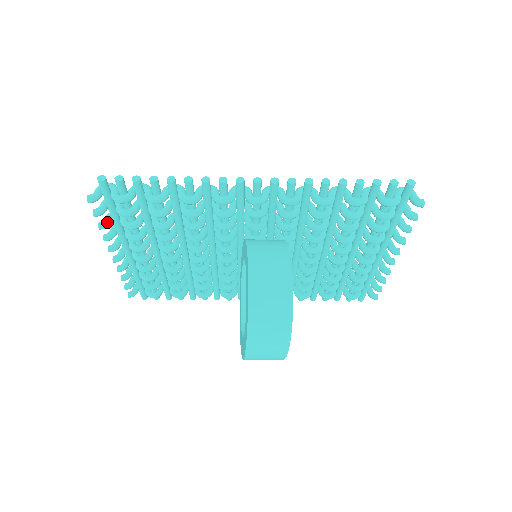
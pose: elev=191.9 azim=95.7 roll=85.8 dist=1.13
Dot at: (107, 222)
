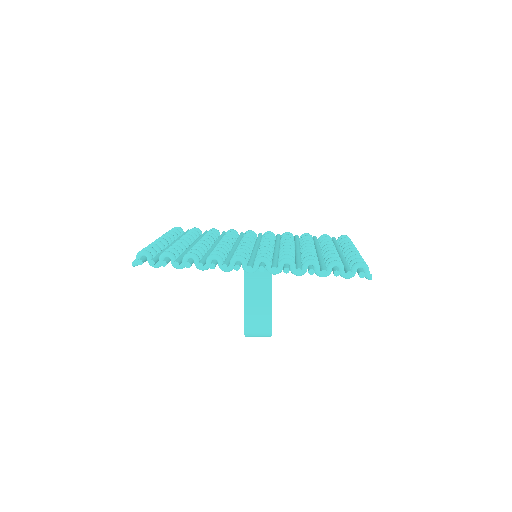
Dot at: occluded
